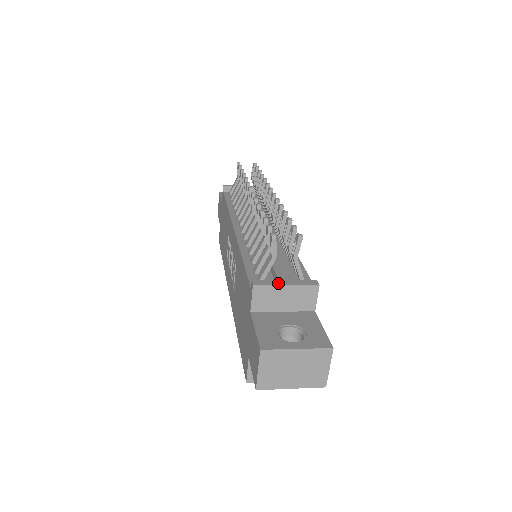
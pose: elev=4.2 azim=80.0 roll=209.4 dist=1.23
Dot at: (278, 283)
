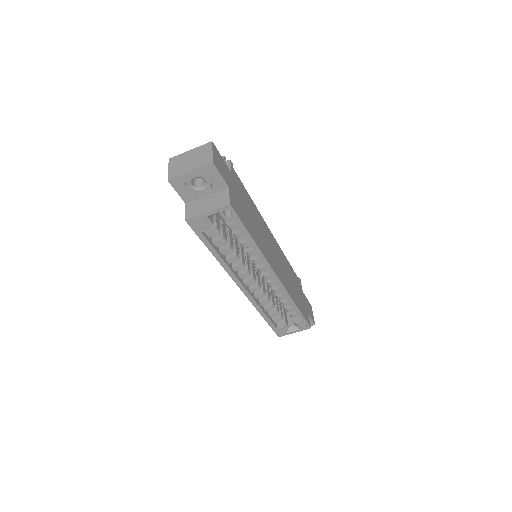
Dot at: occluded
